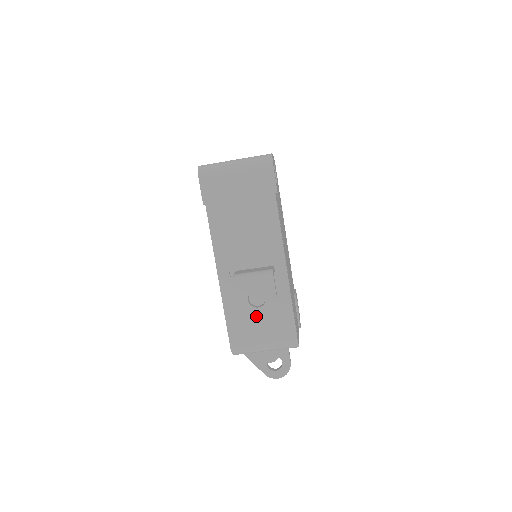
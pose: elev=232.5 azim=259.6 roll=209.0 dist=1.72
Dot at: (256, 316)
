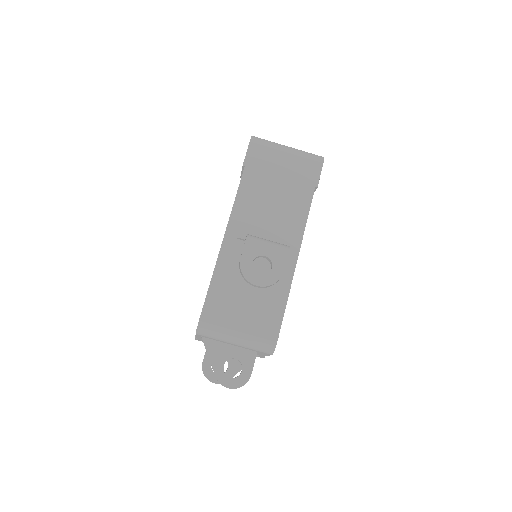
Dot at: (253, 283)
